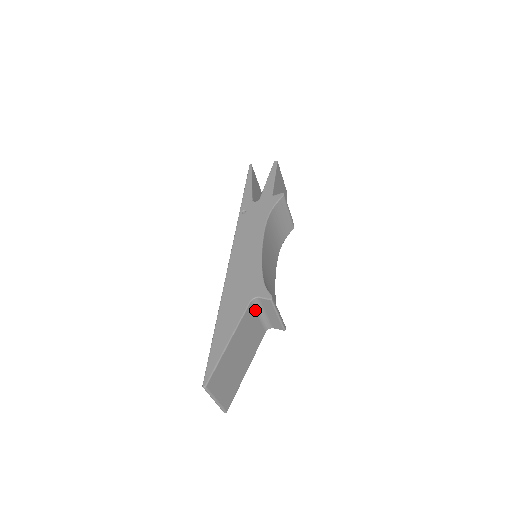
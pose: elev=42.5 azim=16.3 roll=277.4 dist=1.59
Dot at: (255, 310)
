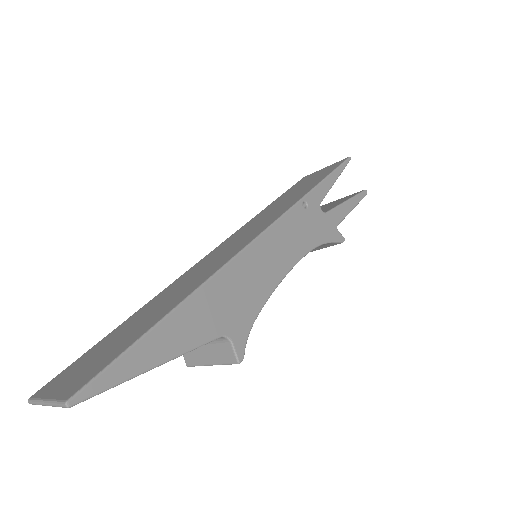
Dot at: occluded
